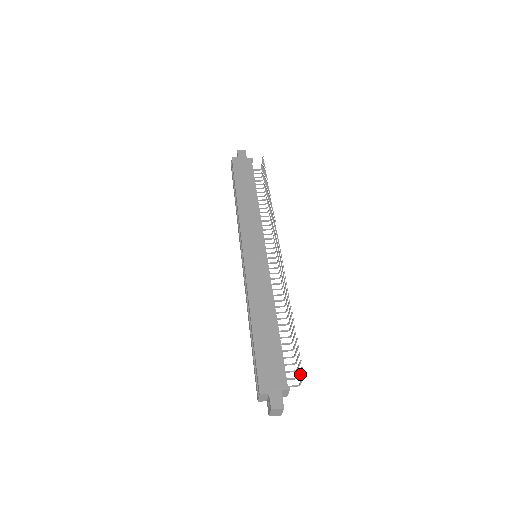
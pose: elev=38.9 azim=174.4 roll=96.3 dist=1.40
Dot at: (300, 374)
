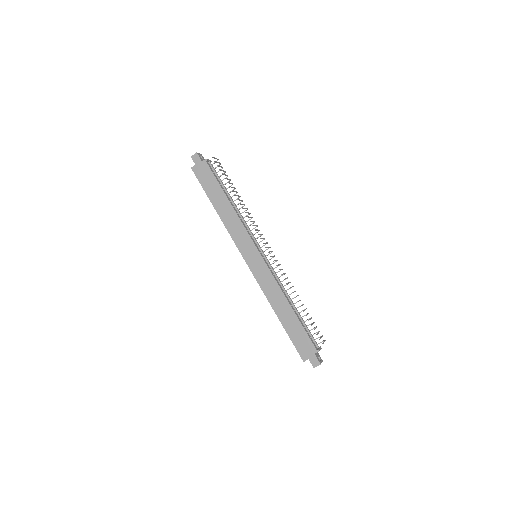
Dot at: occluded
